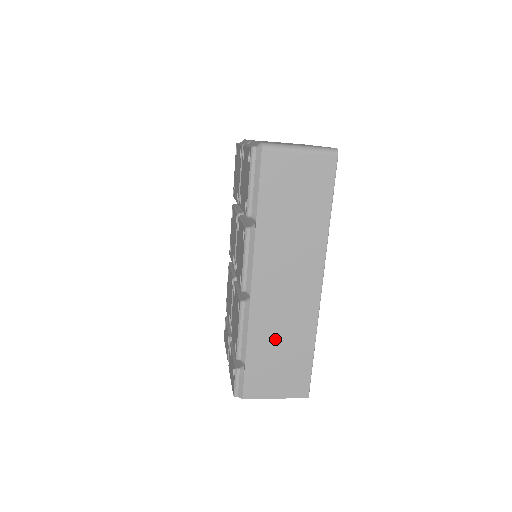
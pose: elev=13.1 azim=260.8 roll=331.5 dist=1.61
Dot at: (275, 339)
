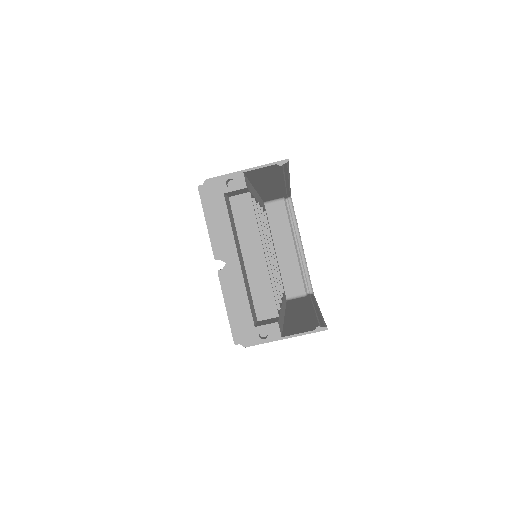
Dot at: occluded
